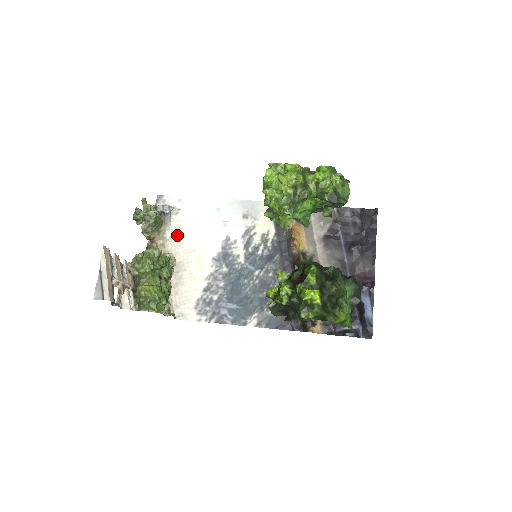
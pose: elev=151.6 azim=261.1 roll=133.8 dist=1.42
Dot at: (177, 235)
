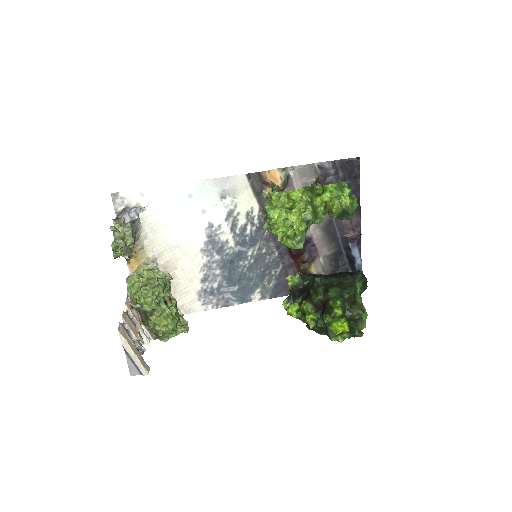
Dot at: (153, 235)
